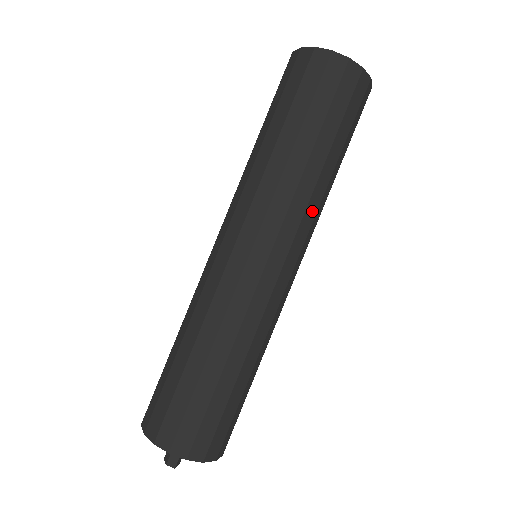
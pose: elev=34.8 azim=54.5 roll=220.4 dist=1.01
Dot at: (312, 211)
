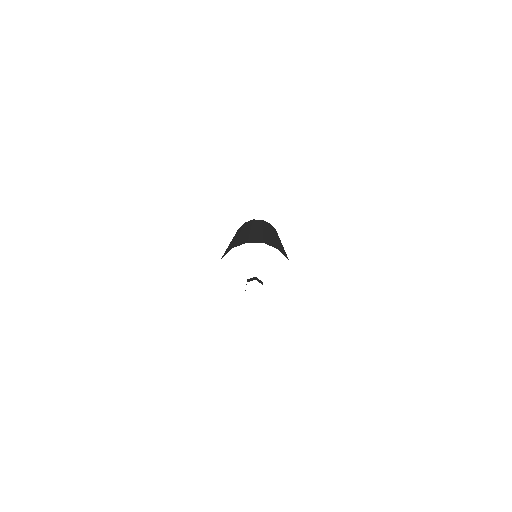
Dot at: occluded
